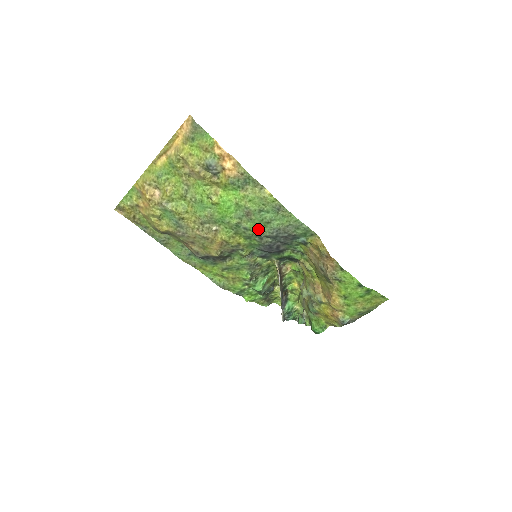
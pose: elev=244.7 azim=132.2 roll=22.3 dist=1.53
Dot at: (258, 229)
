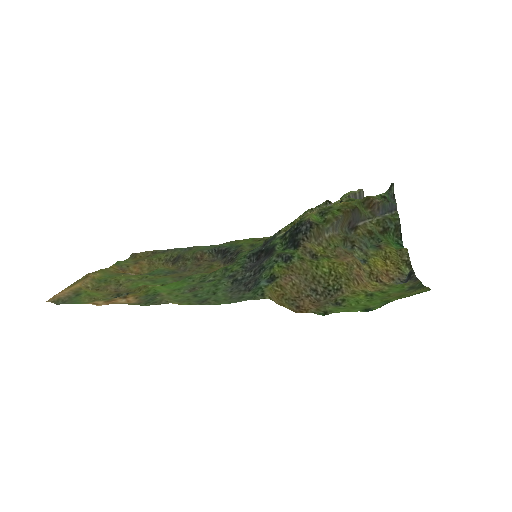
Dot at: (218, 283)
